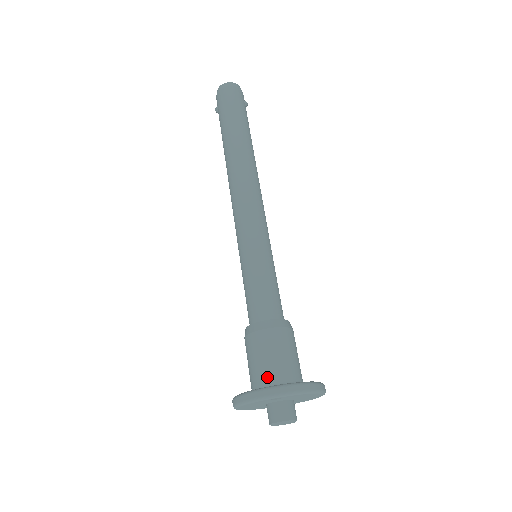
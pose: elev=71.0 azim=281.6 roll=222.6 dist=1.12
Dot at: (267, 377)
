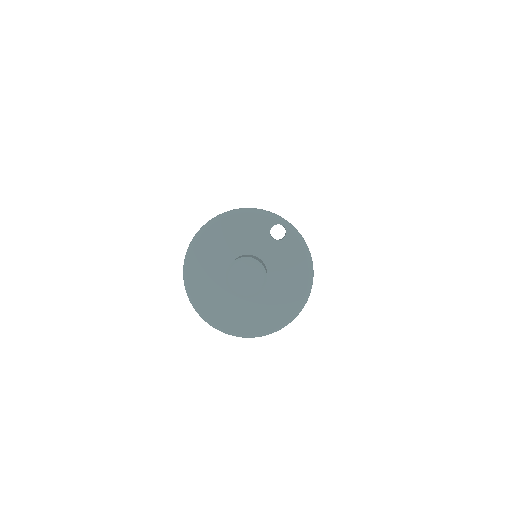
Dot at: occluded
